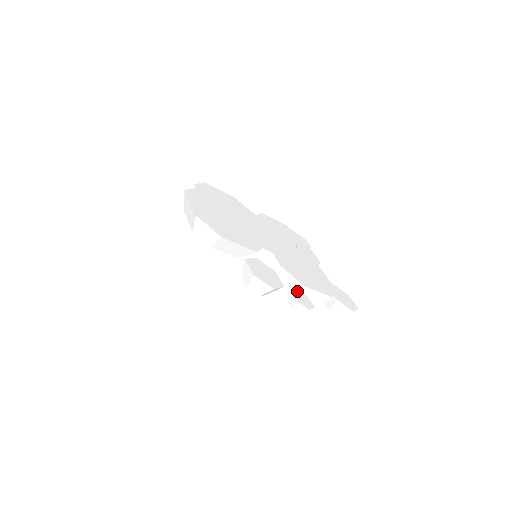
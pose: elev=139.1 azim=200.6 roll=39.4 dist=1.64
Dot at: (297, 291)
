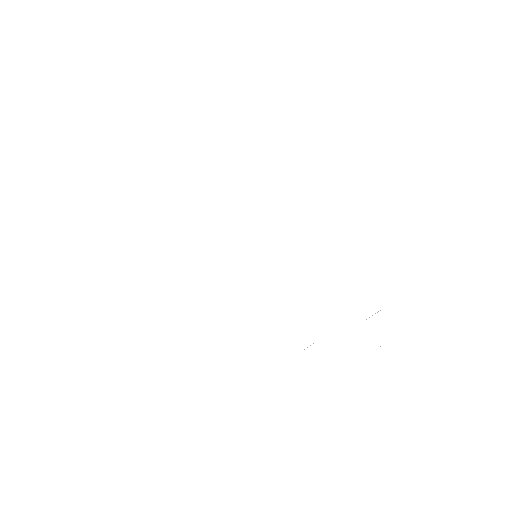
Dot at: (367, 326)
